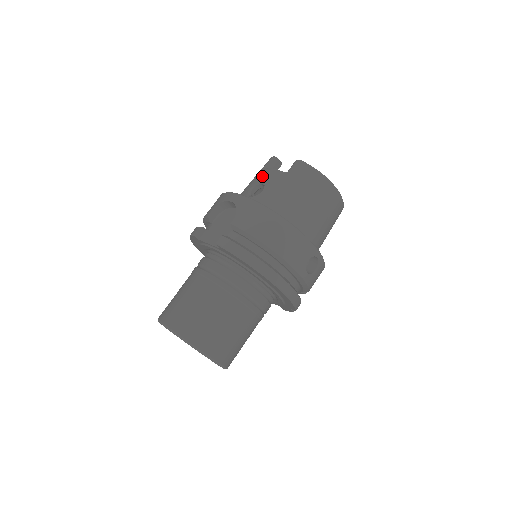
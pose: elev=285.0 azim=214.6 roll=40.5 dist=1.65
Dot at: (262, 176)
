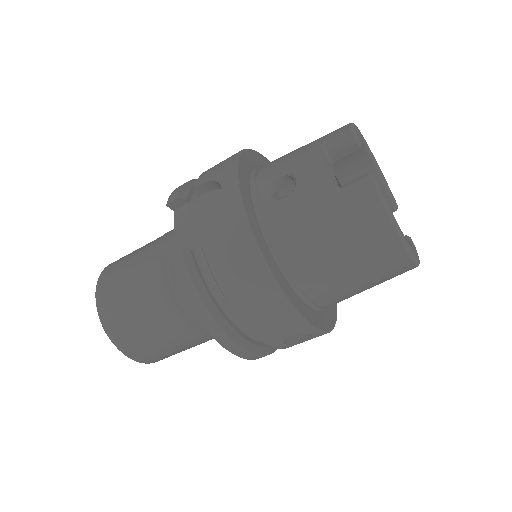
Dot at: (304, 165)
